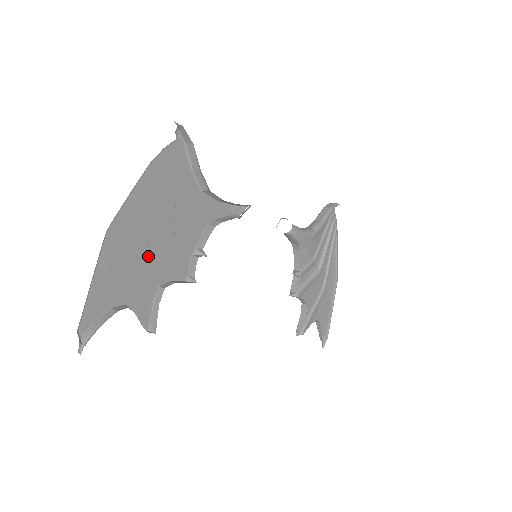
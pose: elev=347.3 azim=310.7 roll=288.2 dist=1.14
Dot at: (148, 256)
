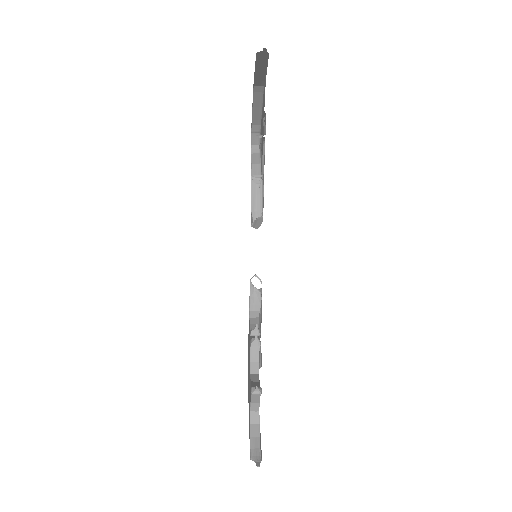
Dot at: occluded
